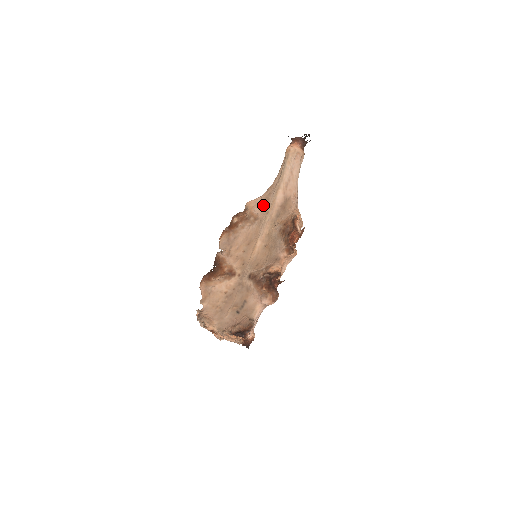
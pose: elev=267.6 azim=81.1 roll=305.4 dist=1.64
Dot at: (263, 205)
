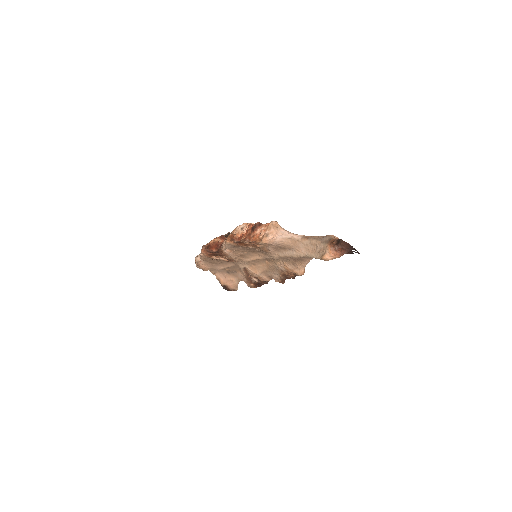
Dot at: (278, 248)
